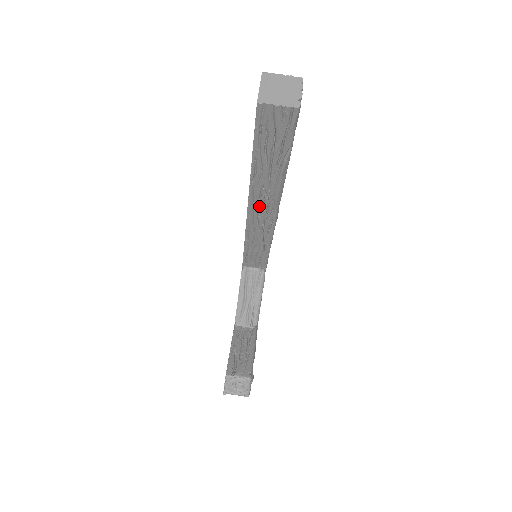
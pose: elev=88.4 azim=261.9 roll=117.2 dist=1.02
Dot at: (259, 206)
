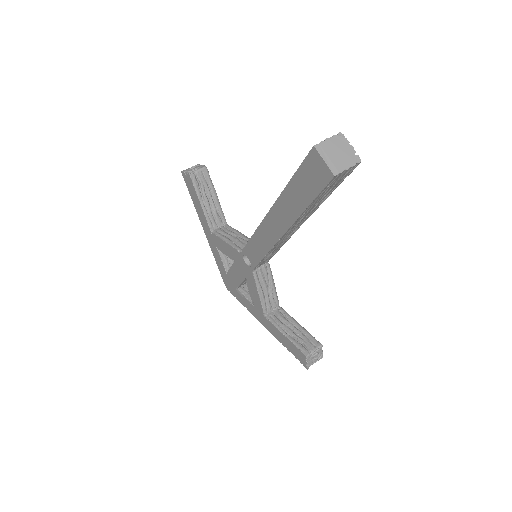
Dot at: (292, 229)
